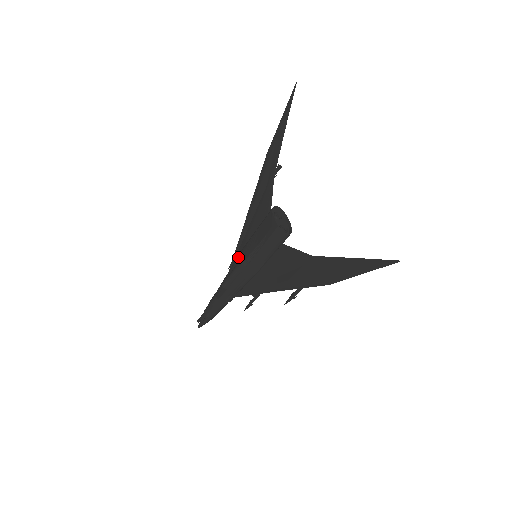
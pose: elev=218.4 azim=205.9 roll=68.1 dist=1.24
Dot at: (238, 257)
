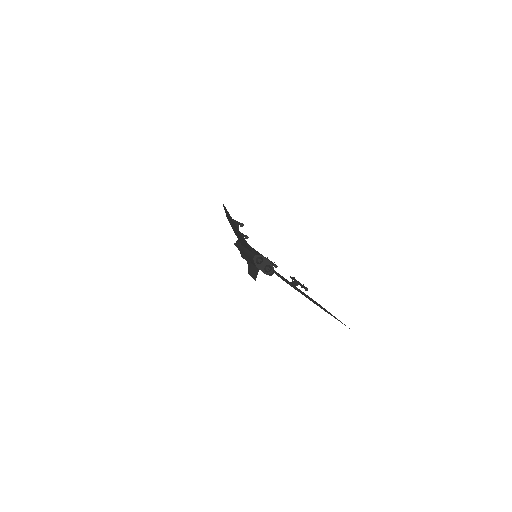
Dot at: occluded
